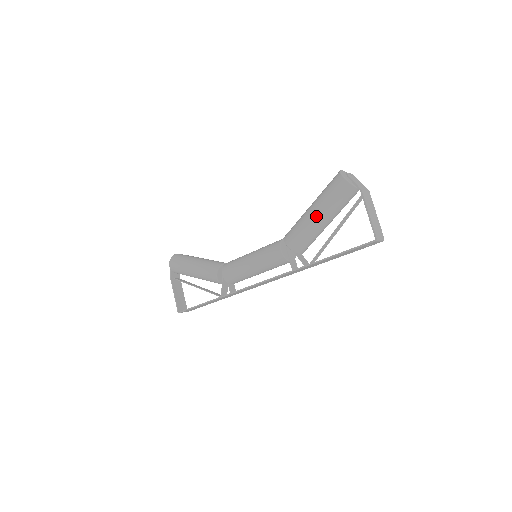
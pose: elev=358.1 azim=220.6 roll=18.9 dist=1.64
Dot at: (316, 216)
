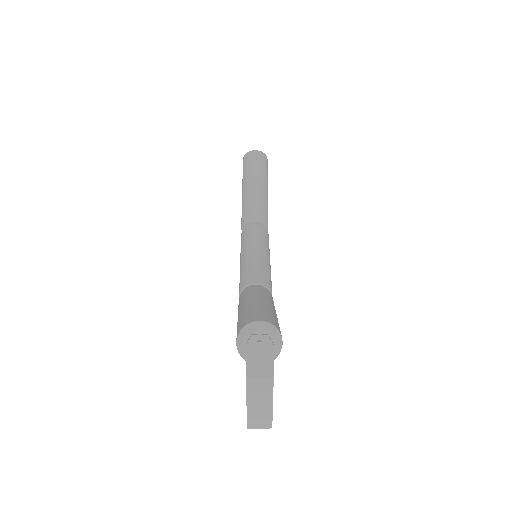
Dot at: occluded
